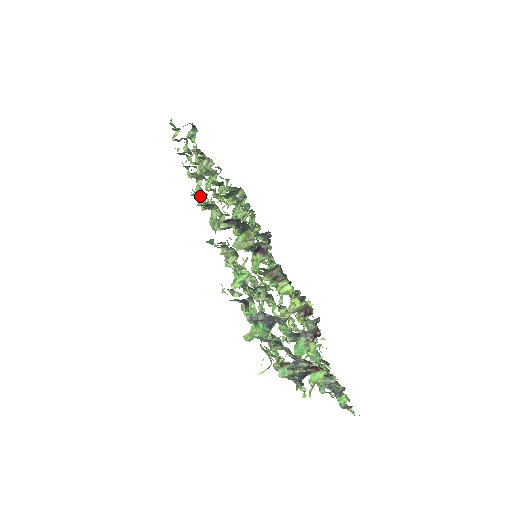
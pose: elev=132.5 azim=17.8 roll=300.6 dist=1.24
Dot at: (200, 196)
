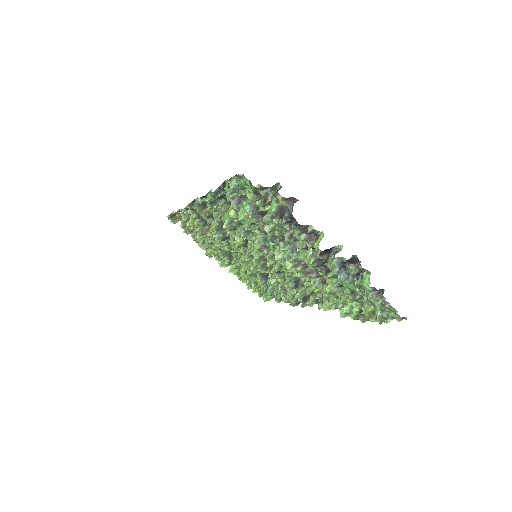
Dot at: occluded
